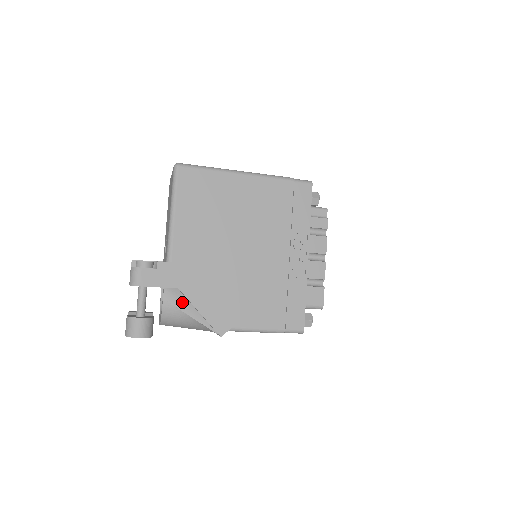
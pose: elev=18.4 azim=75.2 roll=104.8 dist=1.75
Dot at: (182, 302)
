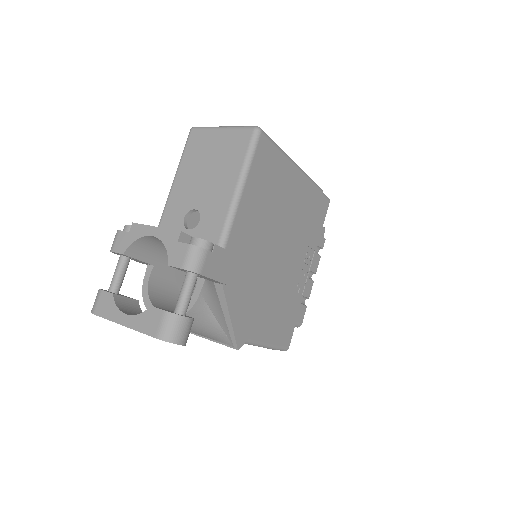
Dot at: (214, 301)
